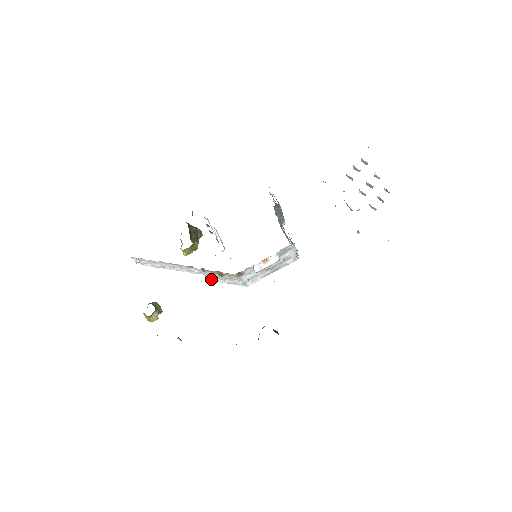
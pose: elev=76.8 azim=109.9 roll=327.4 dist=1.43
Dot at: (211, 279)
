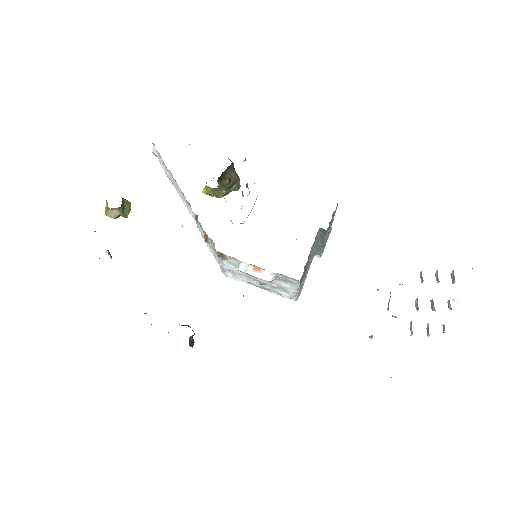
Dot at: (203, 236)
